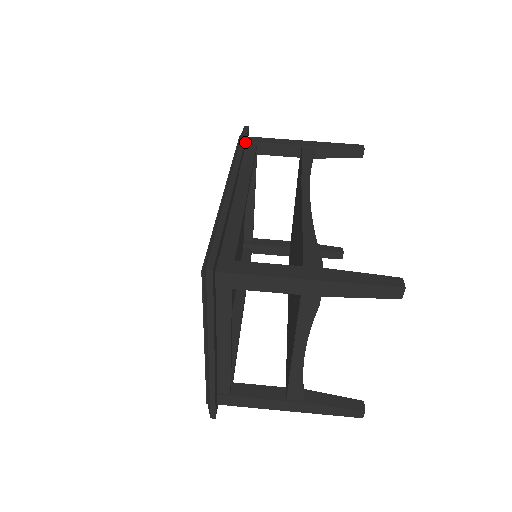
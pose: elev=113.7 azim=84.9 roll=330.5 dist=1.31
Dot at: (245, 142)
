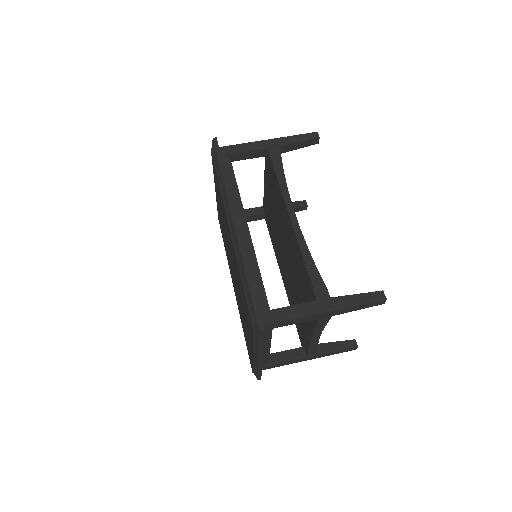
Dot at: (222, 161)
